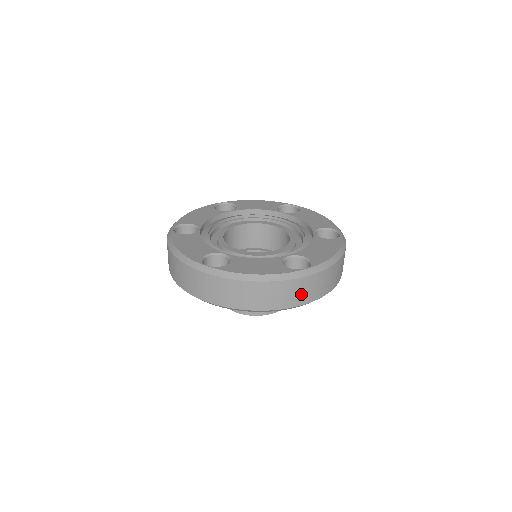
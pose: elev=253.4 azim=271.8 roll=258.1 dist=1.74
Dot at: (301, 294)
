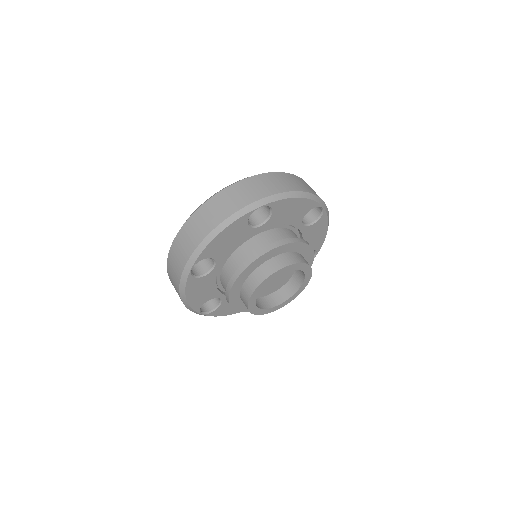
Dot at: (245, 195)
